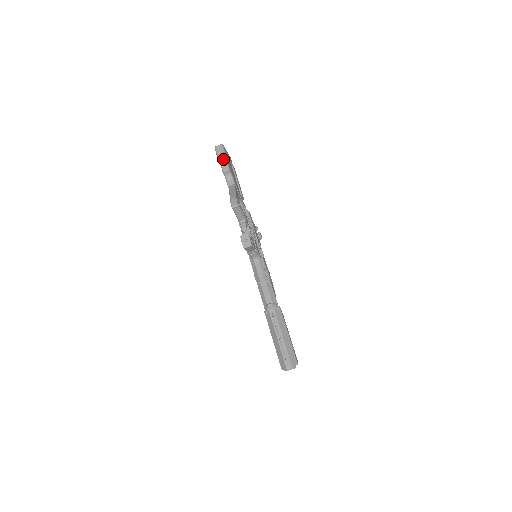
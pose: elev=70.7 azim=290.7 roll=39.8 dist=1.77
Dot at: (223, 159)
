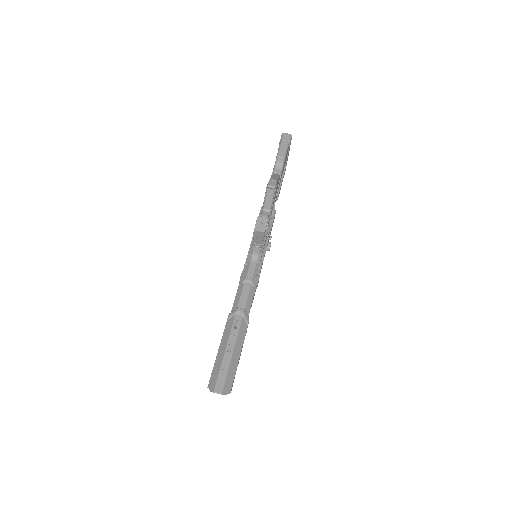
Dot at: (284, 146)
